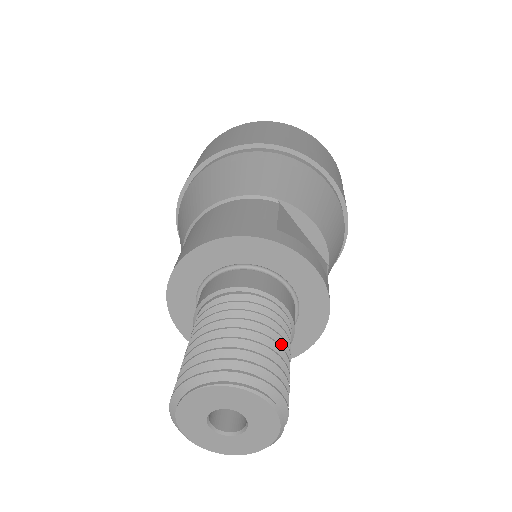
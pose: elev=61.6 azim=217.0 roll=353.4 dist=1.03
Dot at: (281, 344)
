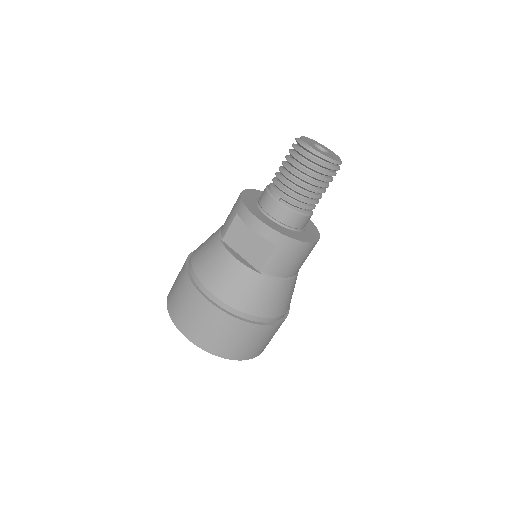
Dot at: occluded
